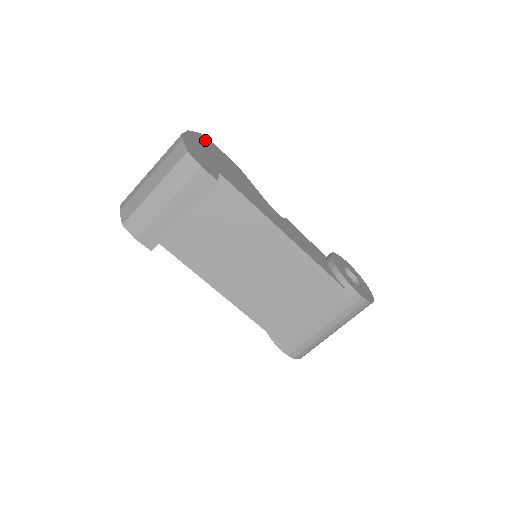
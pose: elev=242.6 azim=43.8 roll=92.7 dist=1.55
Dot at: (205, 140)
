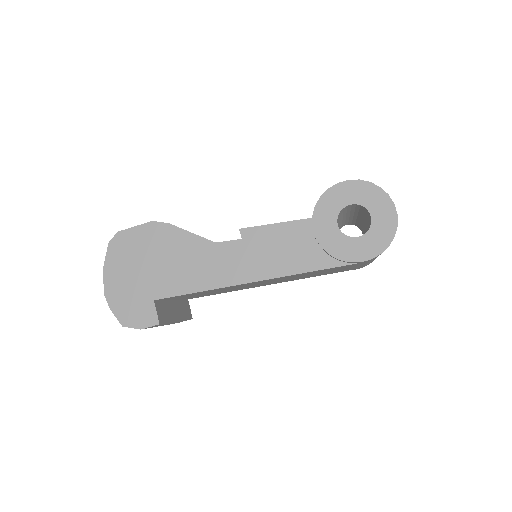
Dot at: (118, 246)
